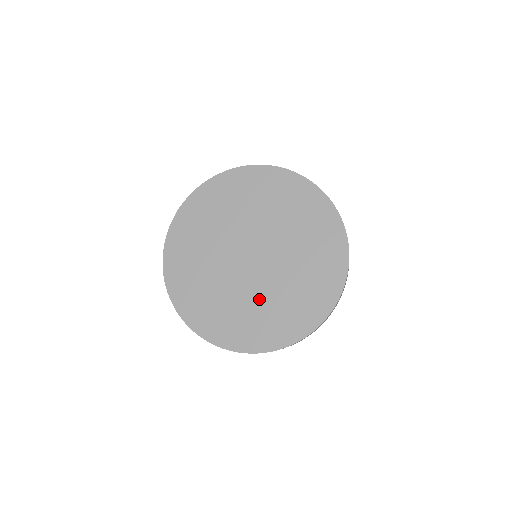
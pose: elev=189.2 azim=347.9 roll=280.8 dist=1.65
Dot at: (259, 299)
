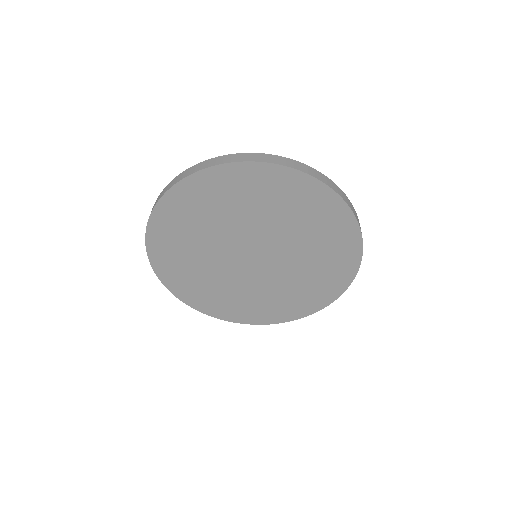
Dot at: (218, 278)
